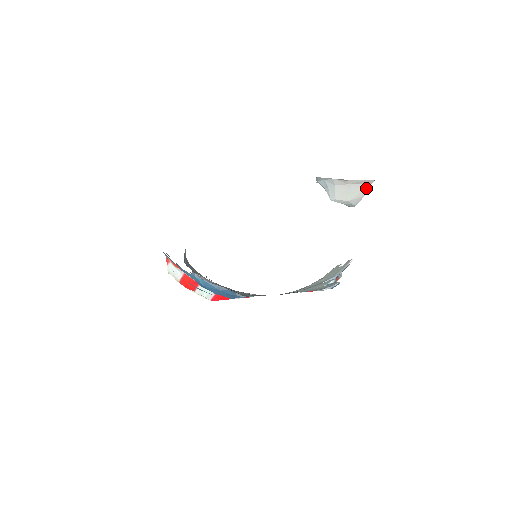
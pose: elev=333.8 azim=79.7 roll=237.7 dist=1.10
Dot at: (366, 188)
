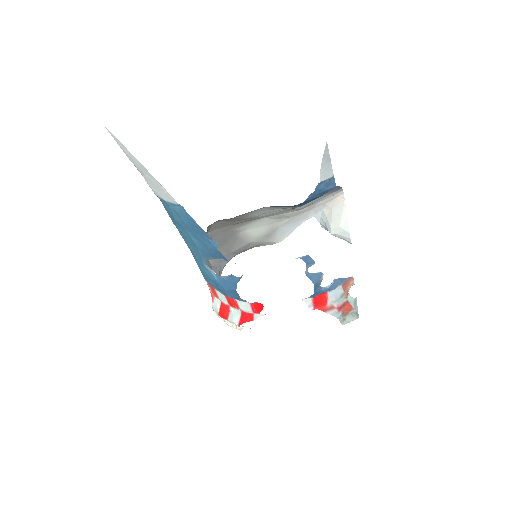
Dot at: (344, 206)
